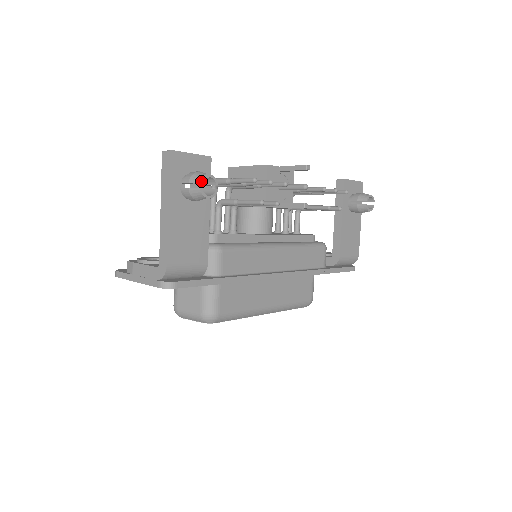
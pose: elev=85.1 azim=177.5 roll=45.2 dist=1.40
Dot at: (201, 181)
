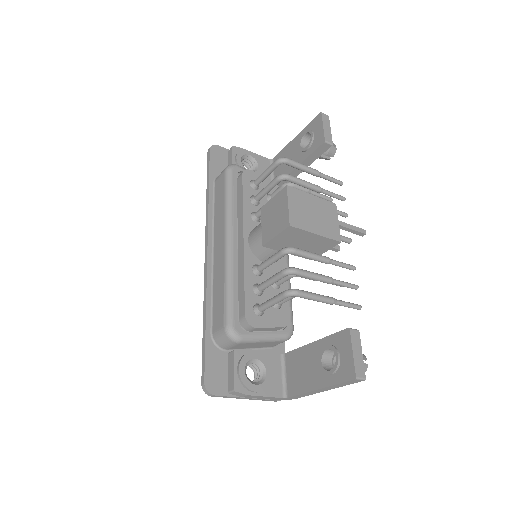
Dot at: occluded
